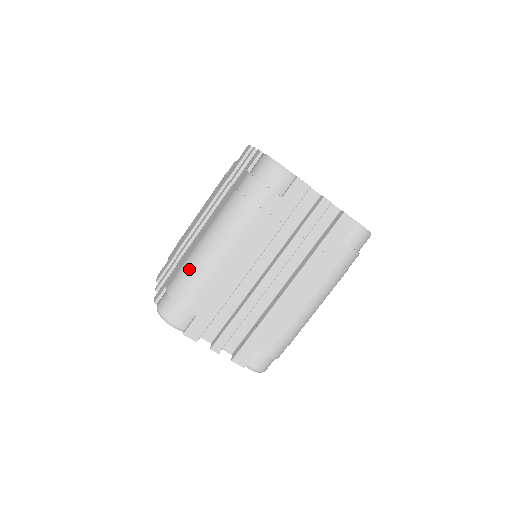
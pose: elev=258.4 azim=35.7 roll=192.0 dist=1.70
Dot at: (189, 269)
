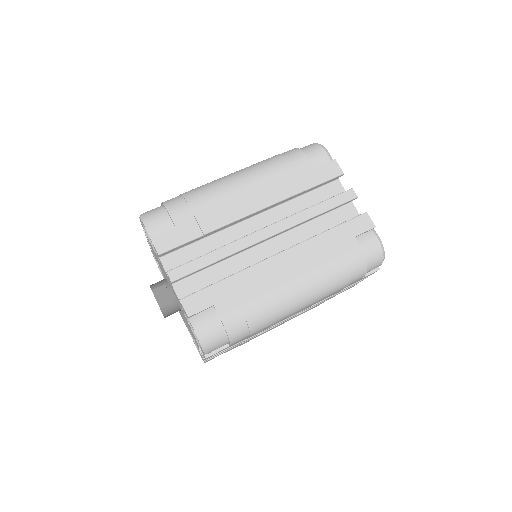
Dot at: (197, 188)
